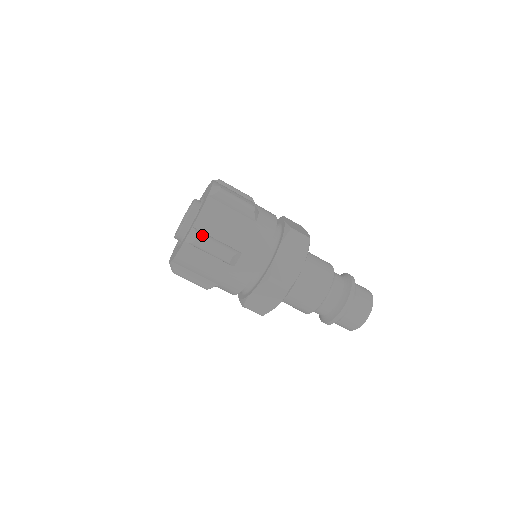
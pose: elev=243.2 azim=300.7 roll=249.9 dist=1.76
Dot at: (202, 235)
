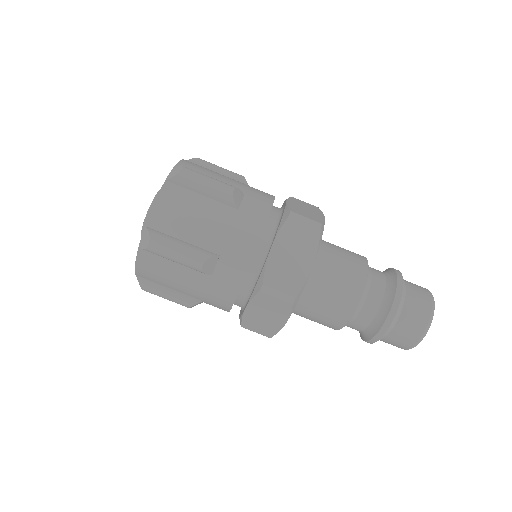
Dot at: (158, 236)
